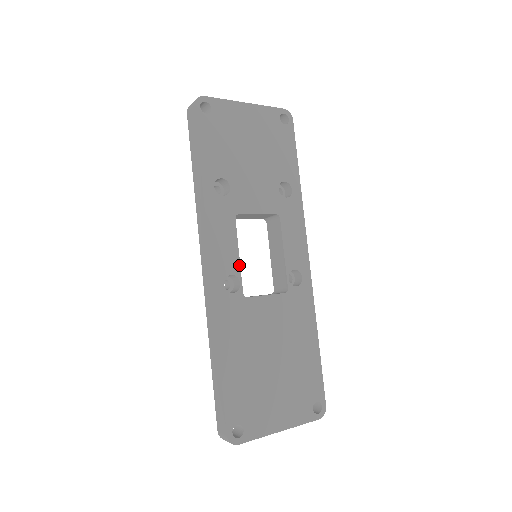
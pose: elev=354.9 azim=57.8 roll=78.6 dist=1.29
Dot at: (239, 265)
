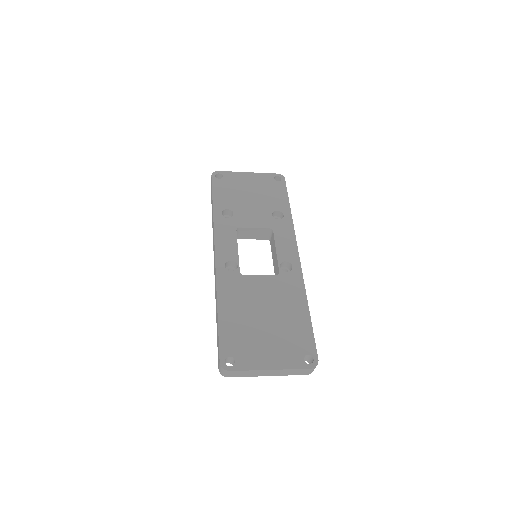
Dot at: (238, 256)
